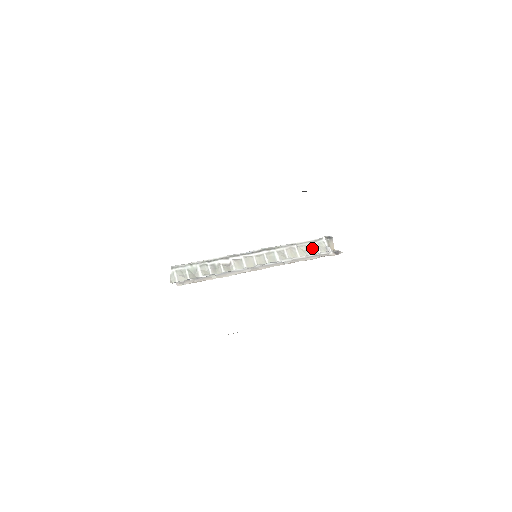
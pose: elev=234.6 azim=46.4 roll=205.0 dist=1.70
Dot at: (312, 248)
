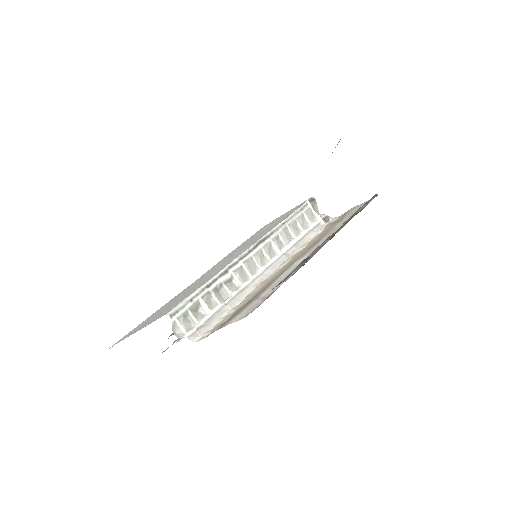
Dot at: (302, 221)
